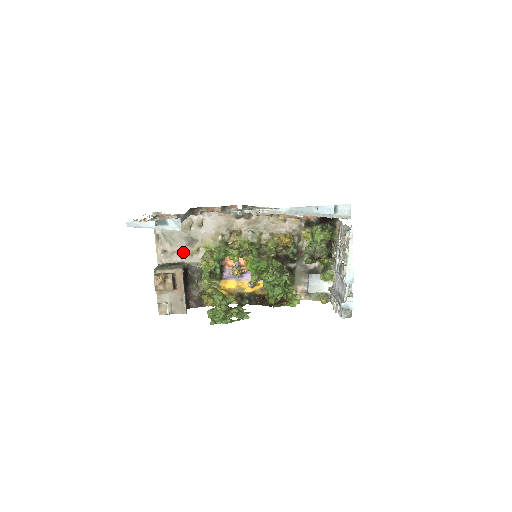
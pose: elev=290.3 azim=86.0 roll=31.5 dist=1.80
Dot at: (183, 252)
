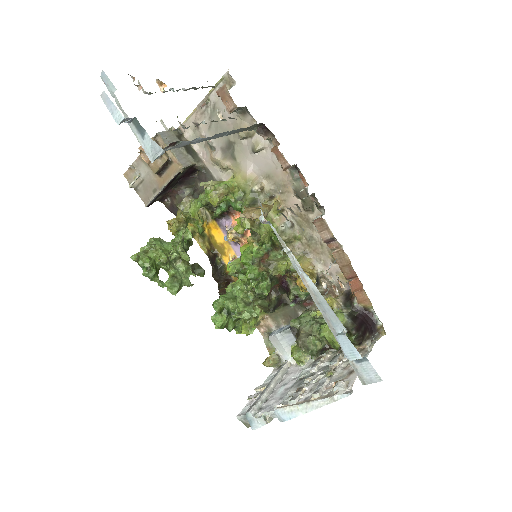
Dot at: (211, 150)
